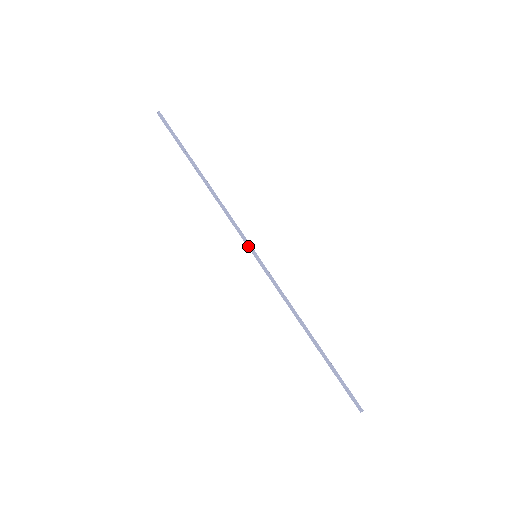
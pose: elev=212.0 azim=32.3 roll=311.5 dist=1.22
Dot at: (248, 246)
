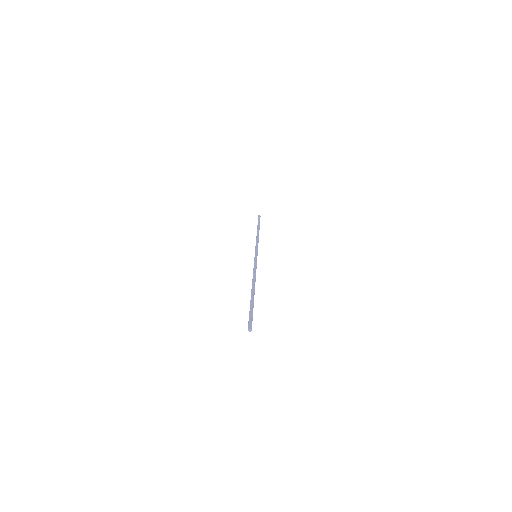
Dot at: (256, 252)
